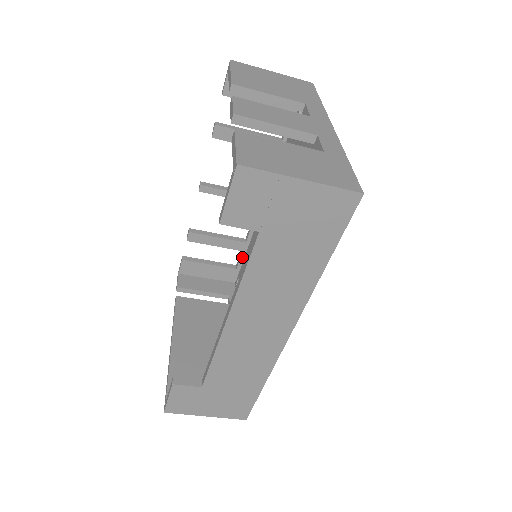
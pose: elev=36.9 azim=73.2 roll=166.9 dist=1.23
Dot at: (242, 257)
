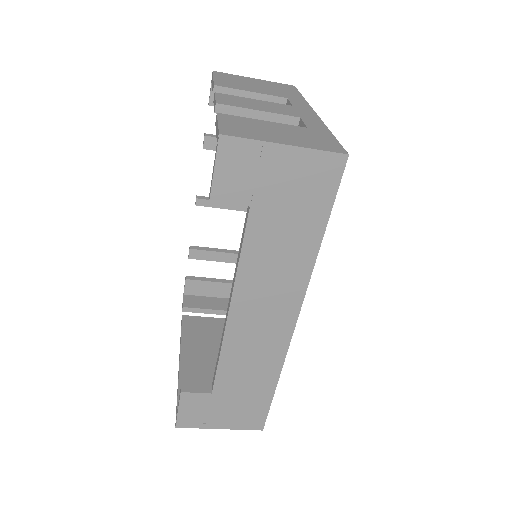
Dot at: occluded
